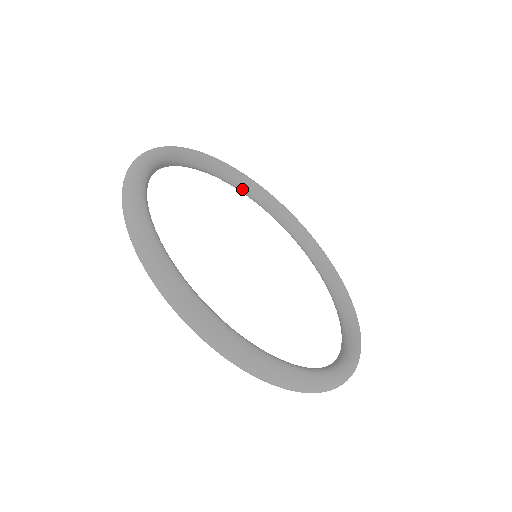
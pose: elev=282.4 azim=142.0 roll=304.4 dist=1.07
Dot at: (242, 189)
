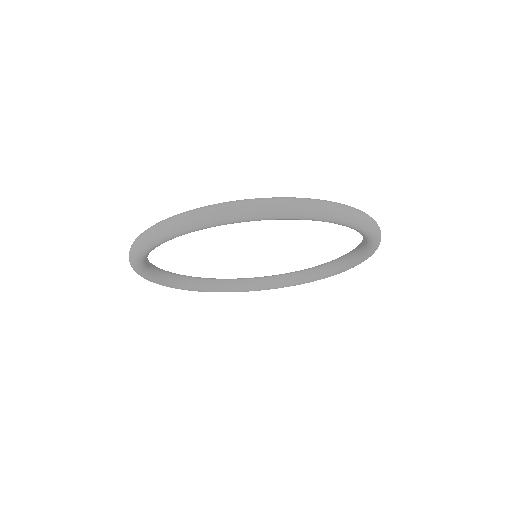
Dot at: (189, 284)
